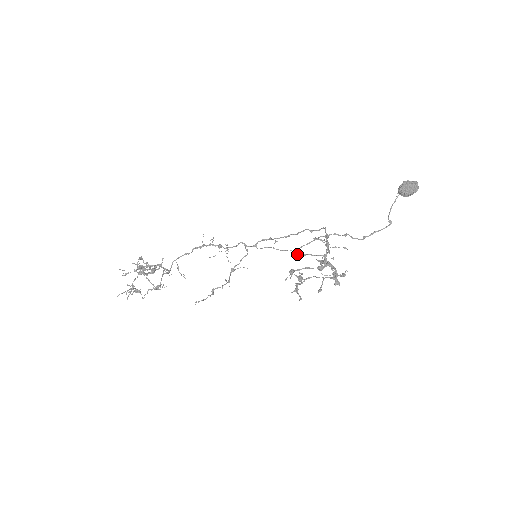
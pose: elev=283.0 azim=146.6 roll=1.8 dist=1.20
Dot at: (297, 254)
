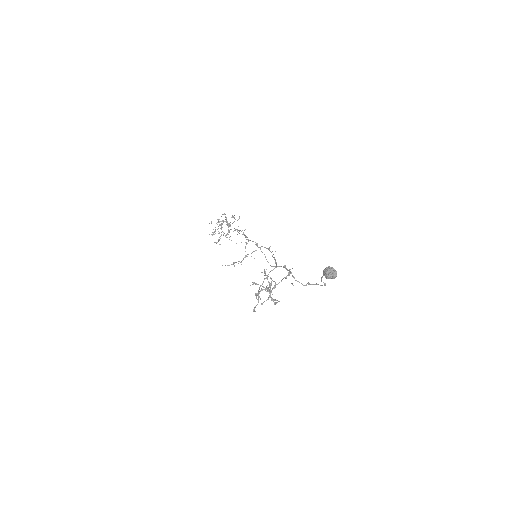
Dot at: (264, 273)
